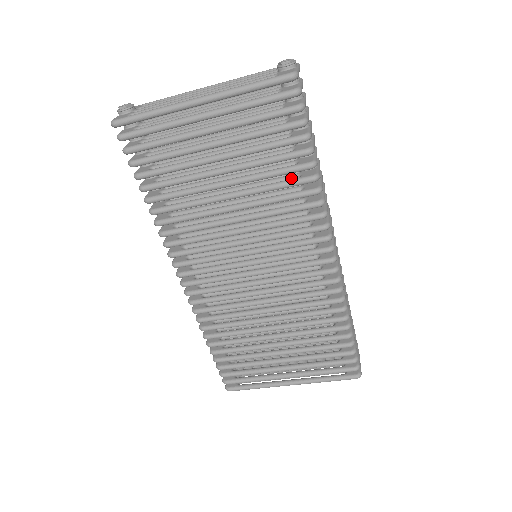
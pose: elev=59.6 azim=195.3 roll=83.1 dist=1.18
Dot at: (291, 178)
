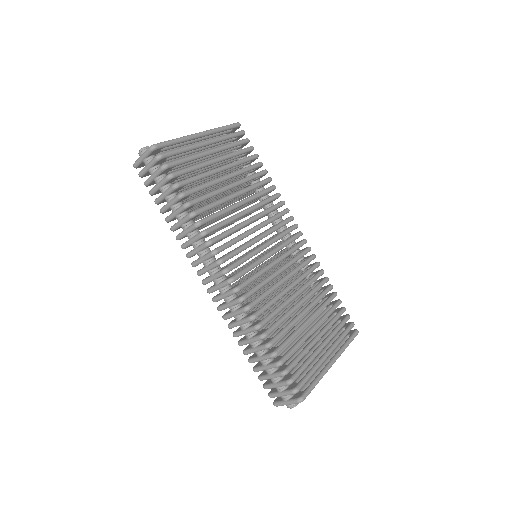
Dot at: occluded
